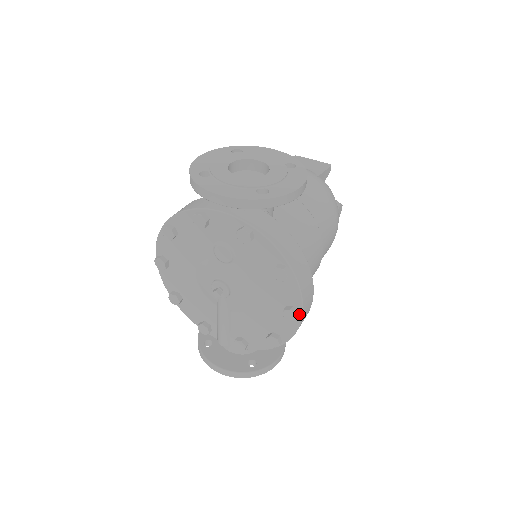
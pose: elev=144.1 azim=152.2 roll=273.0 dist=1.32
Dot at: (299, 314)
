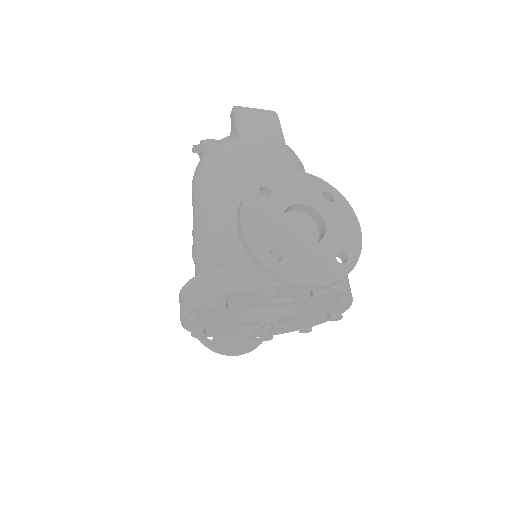
Dot at: (340, 314)
